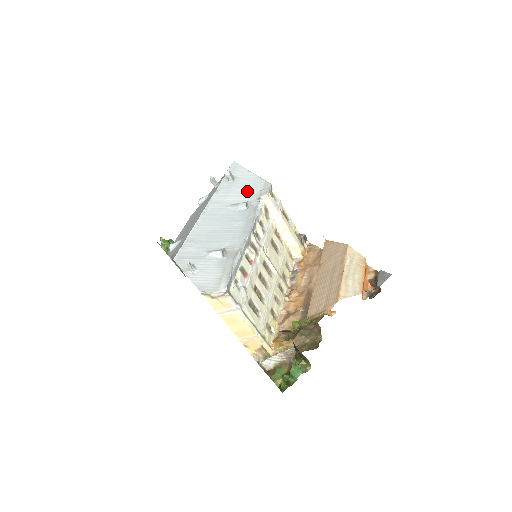
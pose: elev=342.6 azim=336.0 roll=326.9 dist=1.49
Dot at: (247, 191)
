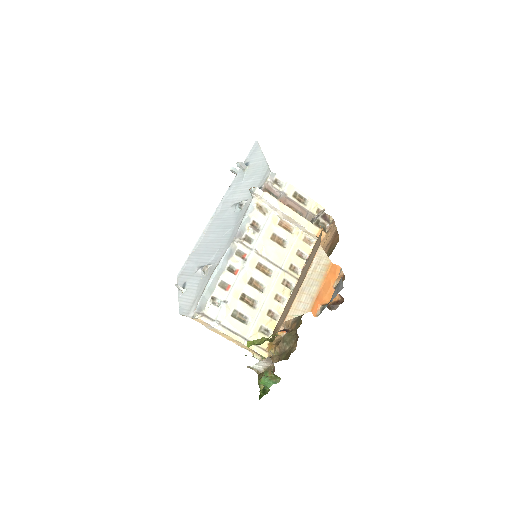
Dot at: (250, 184)
